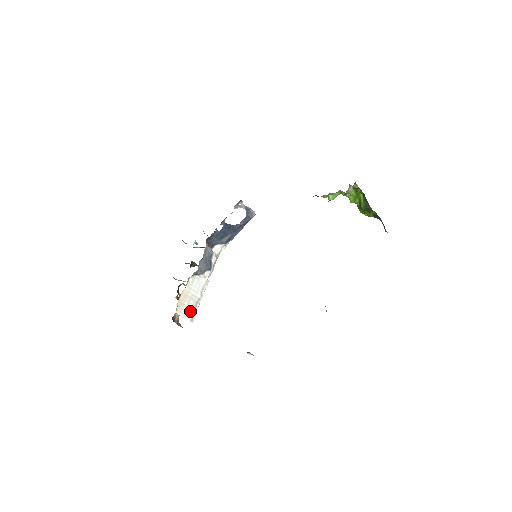
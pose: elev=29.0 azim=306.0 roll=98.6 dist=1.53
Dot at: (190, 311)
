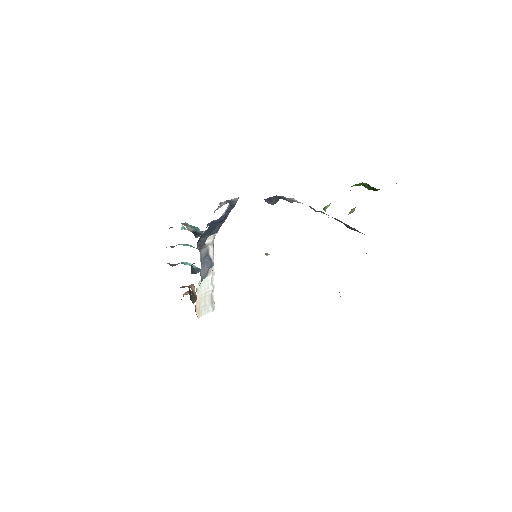
Dot at: (209, 305)
